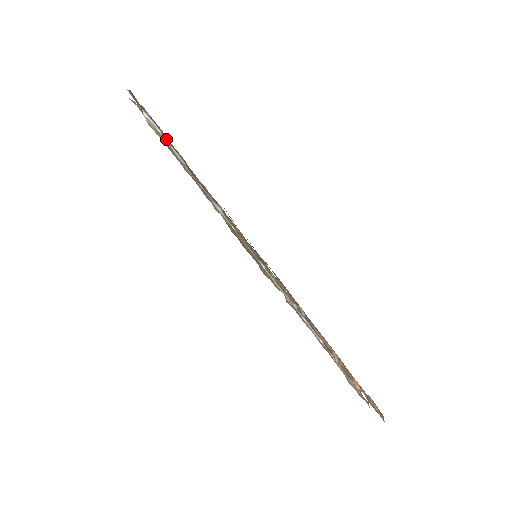
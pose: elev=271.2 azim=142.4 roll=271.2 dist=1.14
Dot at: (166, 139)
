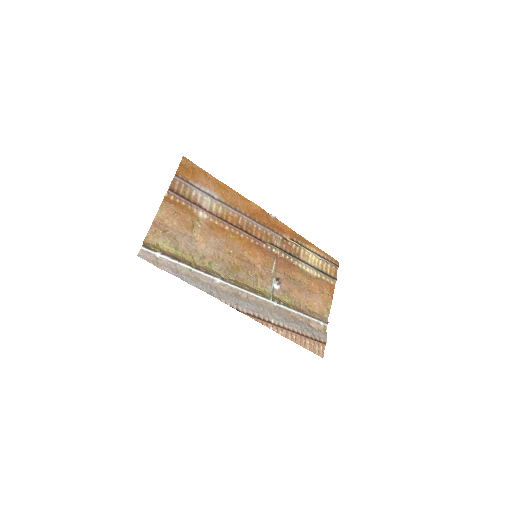
Dot at: (175, 260)
